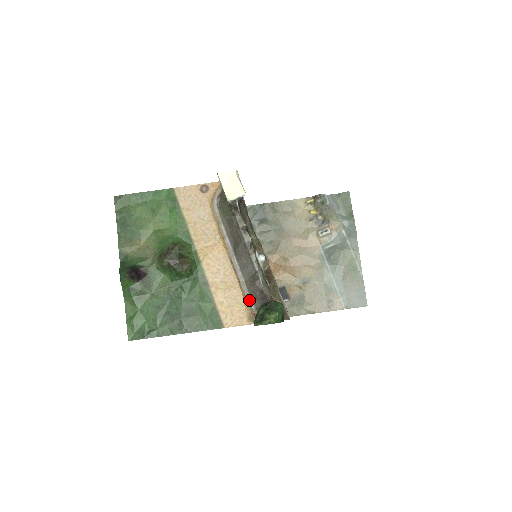
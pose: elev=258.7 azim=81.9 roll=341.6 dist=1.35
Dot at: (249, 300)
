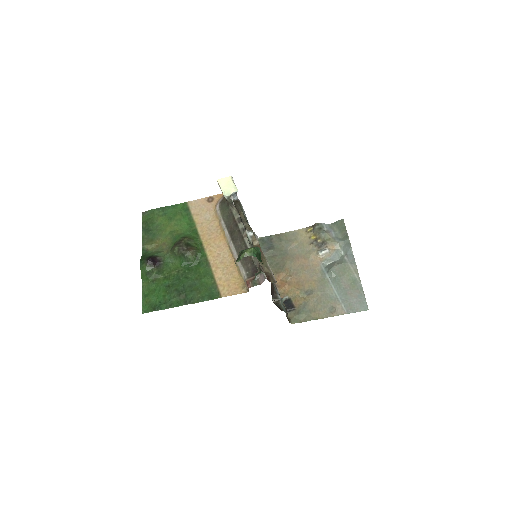
Dot at: (243, 273)
